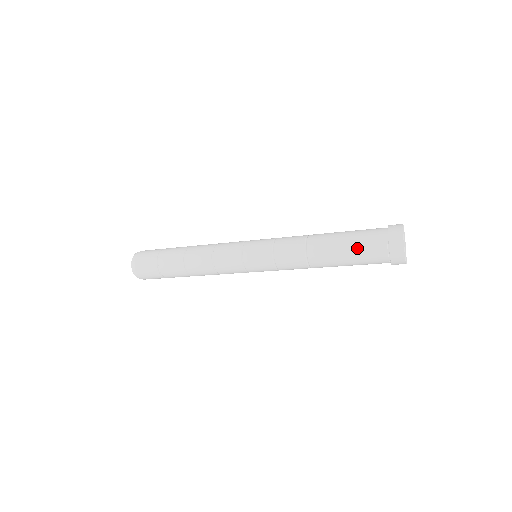
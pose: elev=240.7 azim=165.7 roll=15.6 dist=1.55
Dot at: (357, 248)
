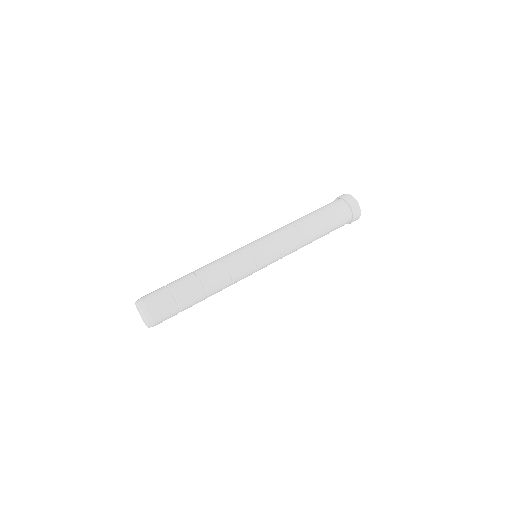
Dot at: (329, 212)
